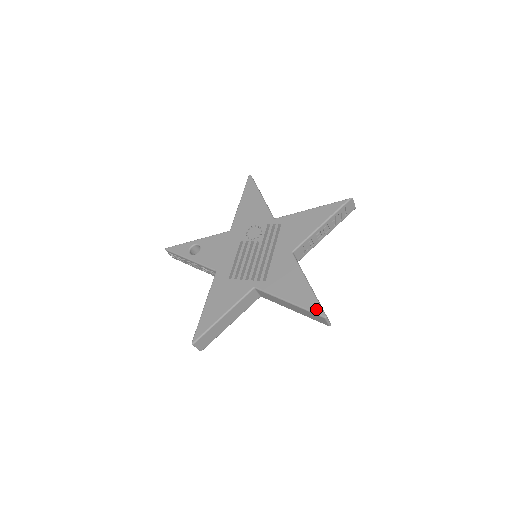
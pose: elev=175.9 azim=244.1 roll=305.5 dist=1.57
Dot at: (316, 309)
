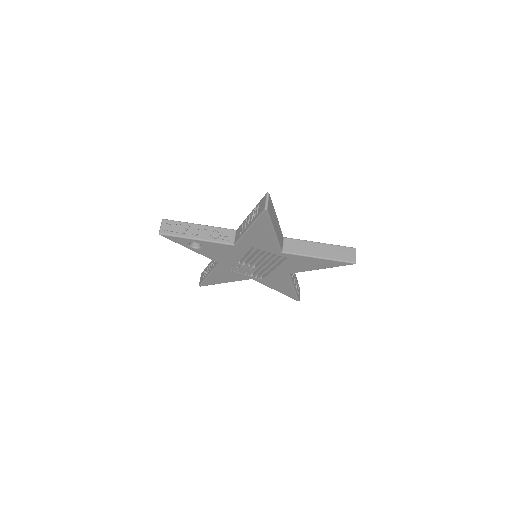
Dot at: (345, 248)
